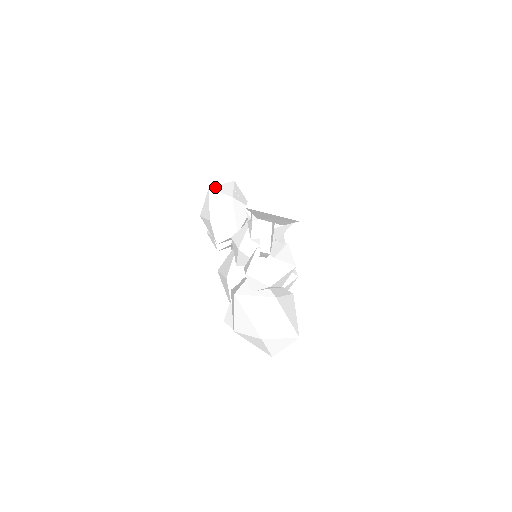
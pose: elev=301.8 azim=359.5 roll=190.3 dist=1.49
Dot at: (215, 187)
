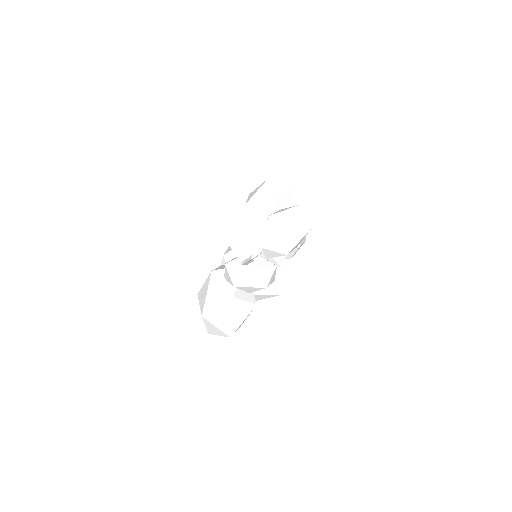
Dot at: (273, 181)
